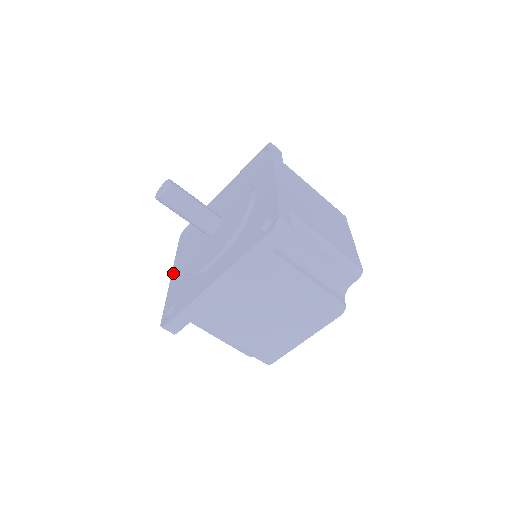
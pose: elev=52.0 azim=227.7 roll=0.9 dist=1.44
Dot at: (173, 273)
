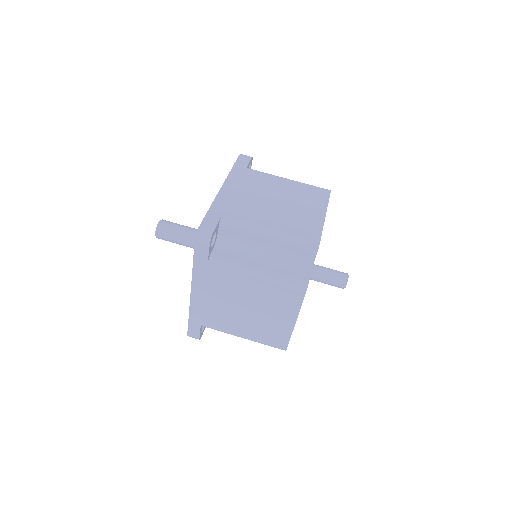
Dot at: occluded
